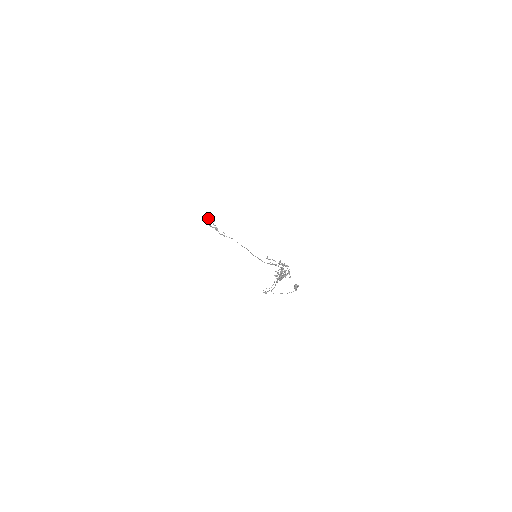
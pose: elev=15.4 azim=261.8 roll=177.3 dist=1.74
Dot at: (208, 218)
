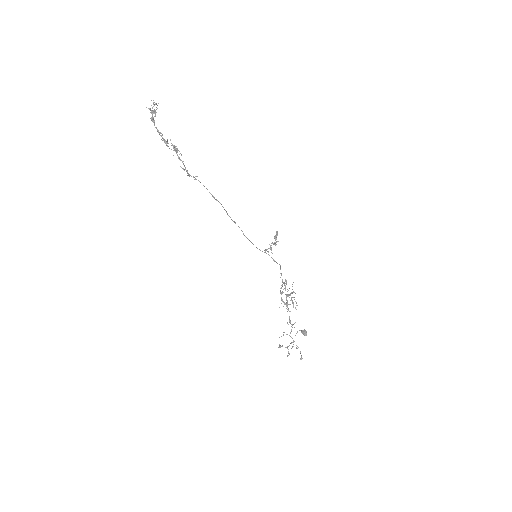
Dot at: occluded
